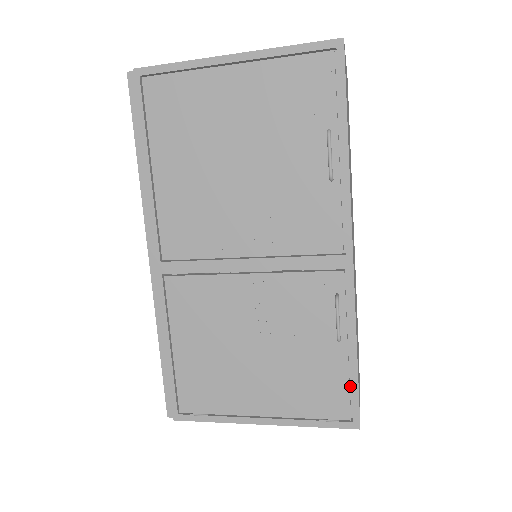
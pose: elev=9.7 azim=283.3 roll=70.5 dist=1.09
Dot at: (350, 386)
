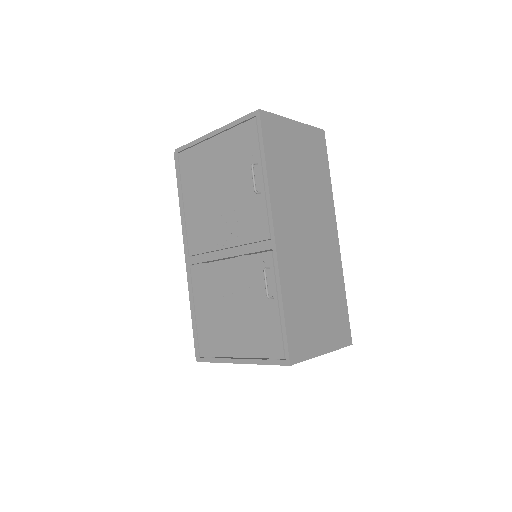
Dot at: occluded
